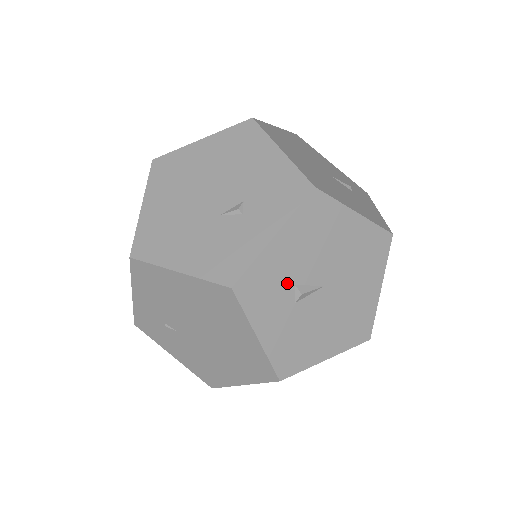
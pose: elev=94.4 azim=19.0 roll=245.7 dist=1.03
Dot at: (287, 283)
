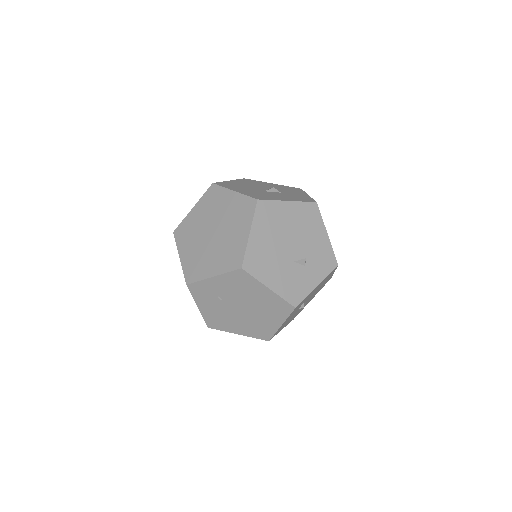
Dot at: (303, 303)
